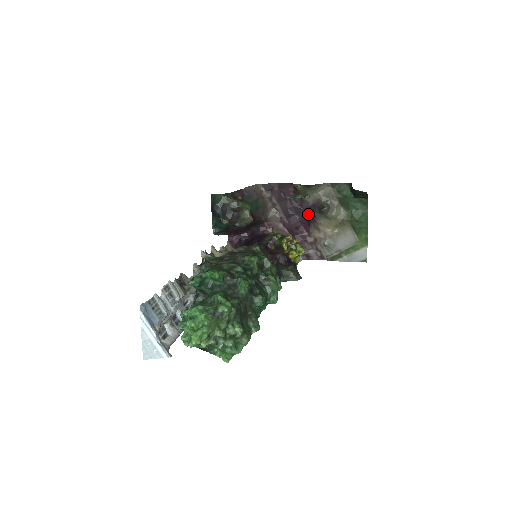
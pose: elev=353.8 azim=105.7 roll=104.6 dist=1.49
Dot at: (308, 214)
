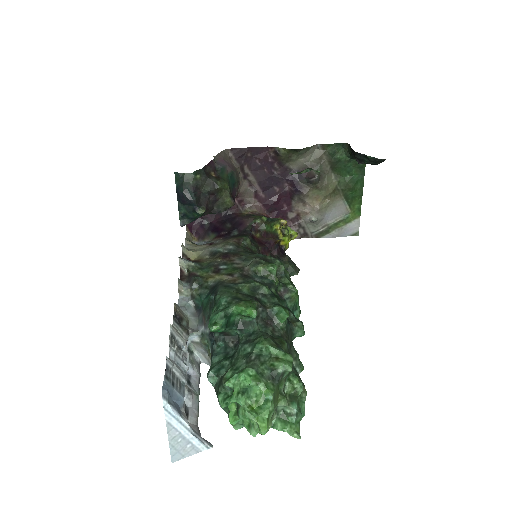
Dot at: (291, 185)
